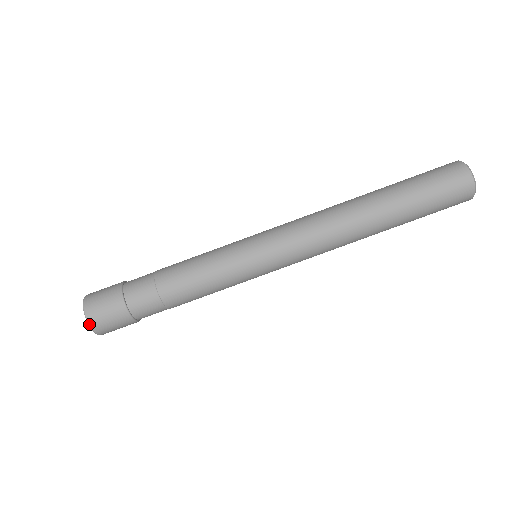
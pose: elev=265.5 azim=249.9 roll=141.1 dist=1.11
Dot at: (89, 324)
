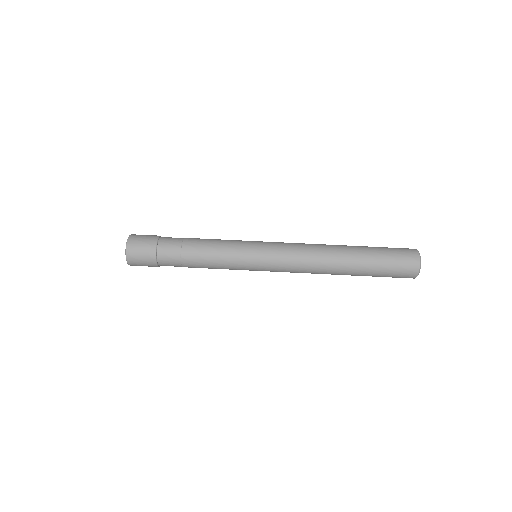
Dot at: (129, 237)
